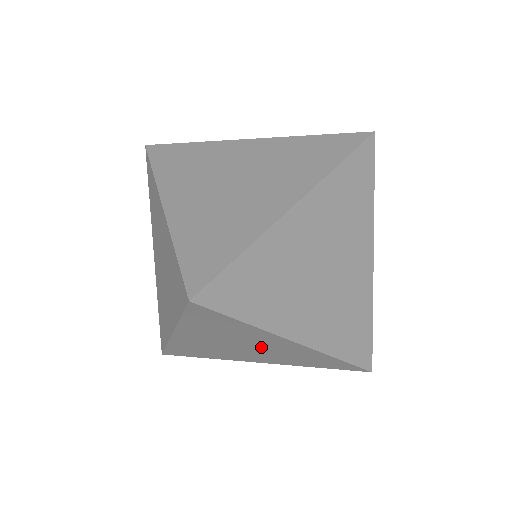
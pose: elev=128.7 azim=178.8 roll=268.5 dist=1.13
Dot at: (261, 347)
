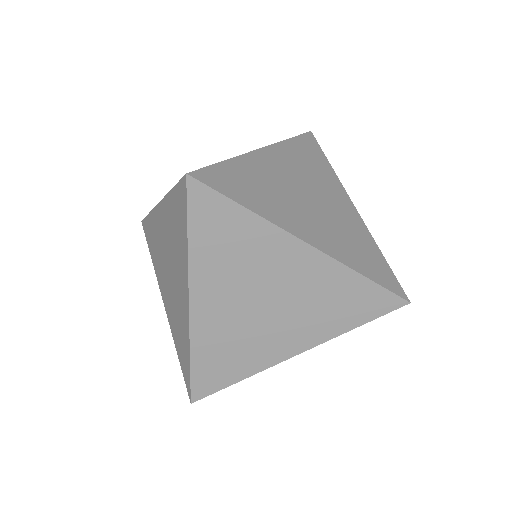
Dot at: (175, 282)
